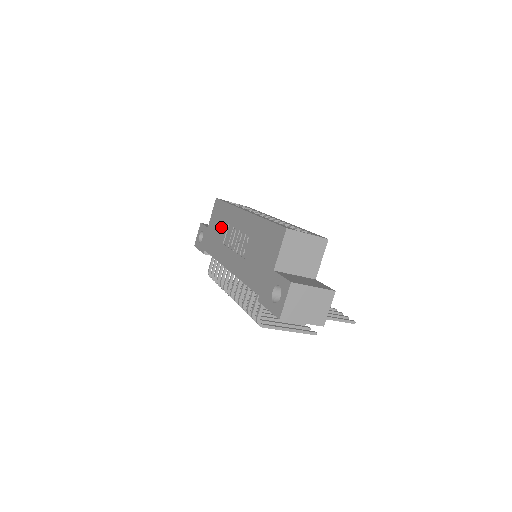
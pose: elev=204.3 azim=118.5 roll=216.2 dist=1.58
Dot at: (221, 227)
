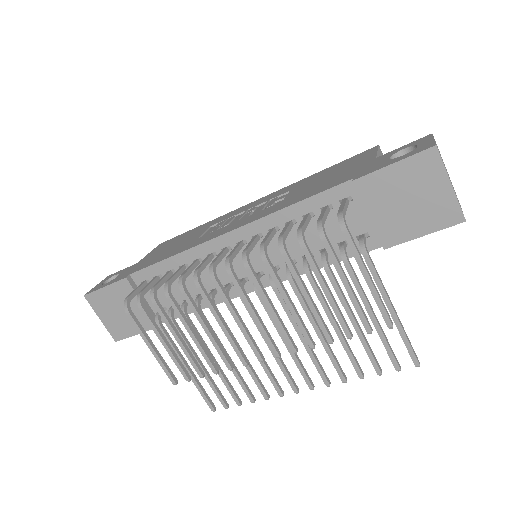
Dot at: (187, 238)
